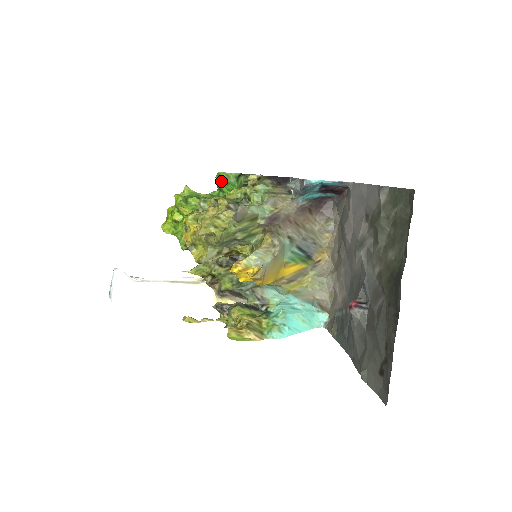
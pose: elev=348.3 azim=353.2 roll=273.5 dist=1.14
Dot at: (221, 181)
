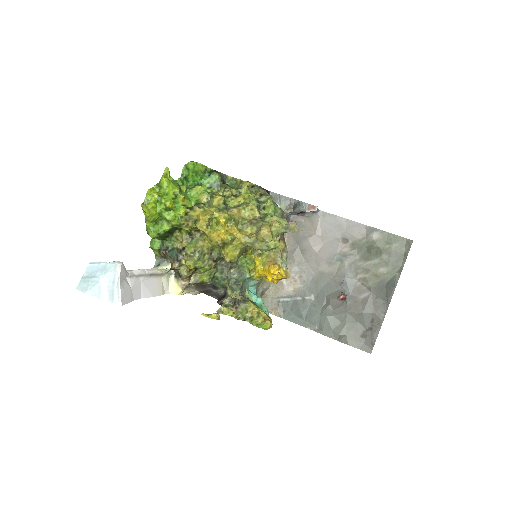
Dot at: (193, 171)
